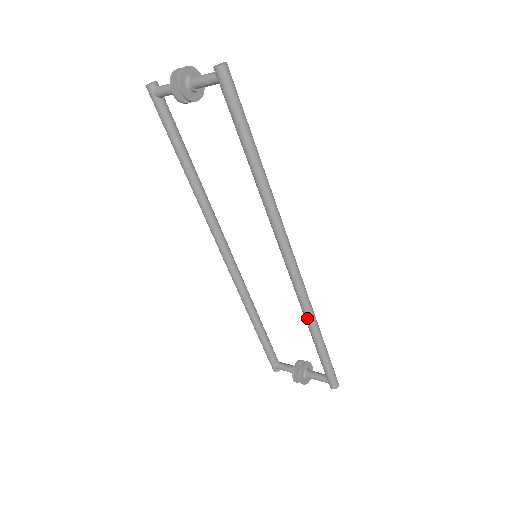
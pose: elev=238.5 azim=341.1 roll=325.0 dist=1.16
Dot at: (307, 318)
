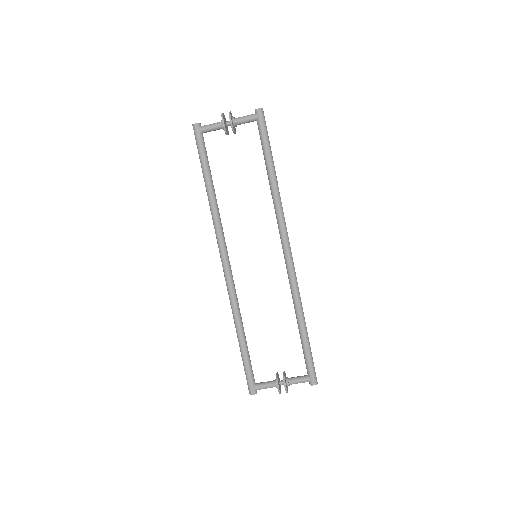
Dot at: (298, 304)
